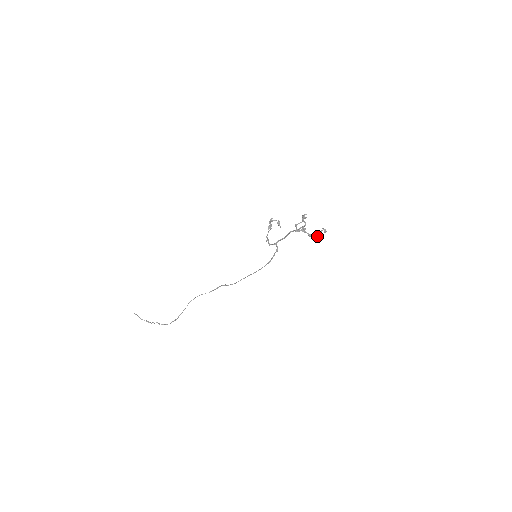
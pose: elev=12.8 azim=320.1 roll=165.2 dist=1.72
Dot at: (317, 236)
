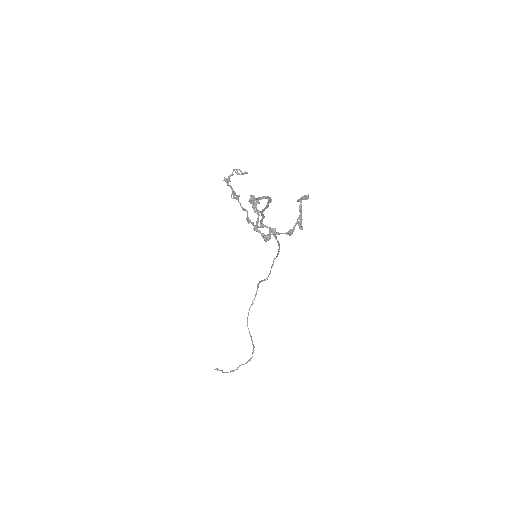
Dot at: (301, 226)
